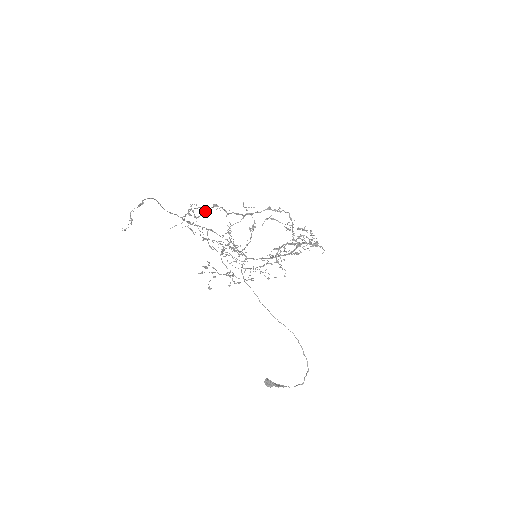
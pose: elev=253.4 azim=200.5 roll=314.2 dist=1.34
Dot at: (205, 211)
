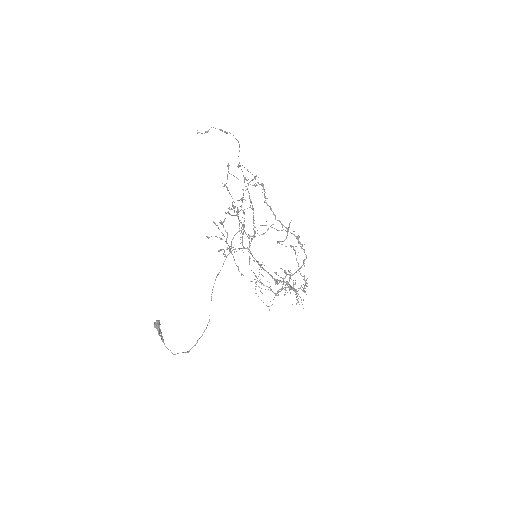
Dot at: (257, 185)
